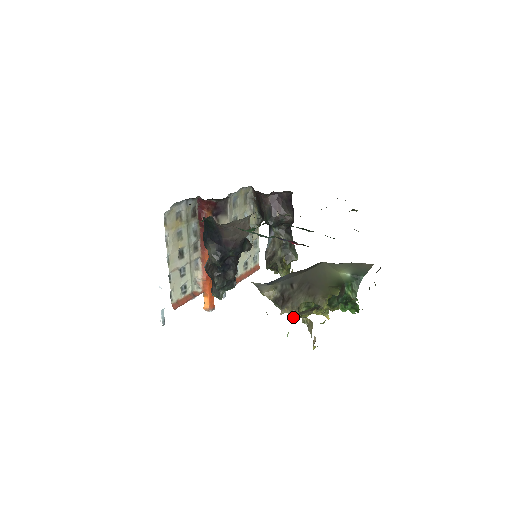
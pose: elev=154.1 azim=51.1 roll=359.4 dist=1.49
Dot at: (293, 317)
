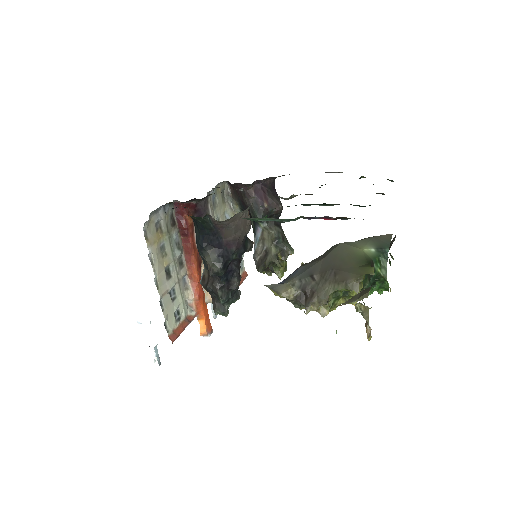
Dot at: (321, 313)
